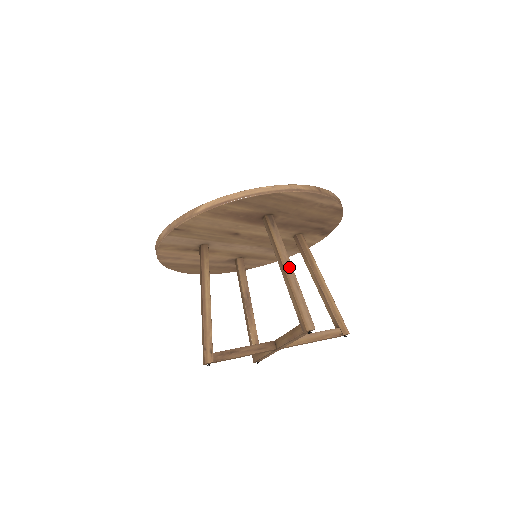
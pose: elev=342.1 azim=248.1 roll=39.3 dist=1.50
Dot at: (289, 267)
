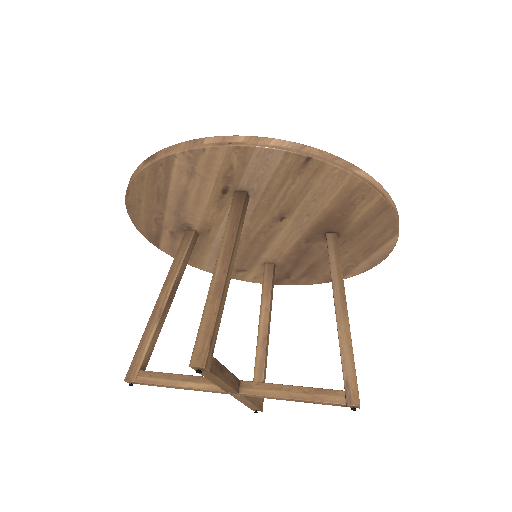
Dot at: occluded
